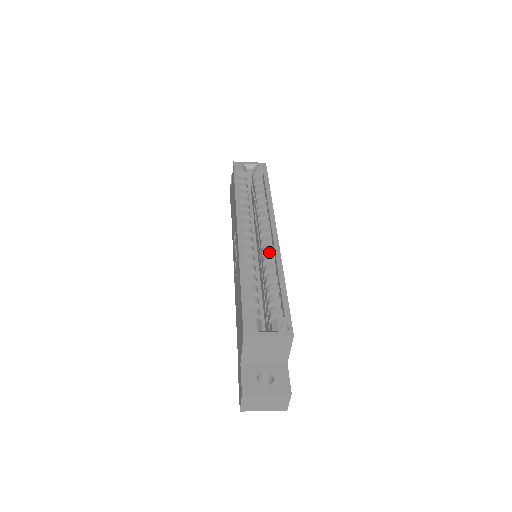
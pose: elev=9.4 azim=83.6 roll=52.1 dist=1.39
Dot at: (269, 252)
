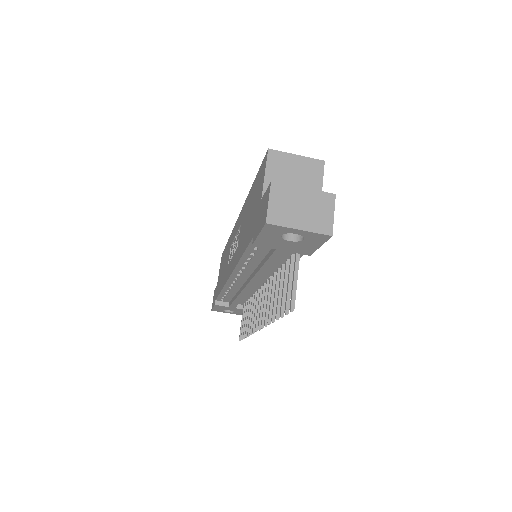
Dot at: occluded
